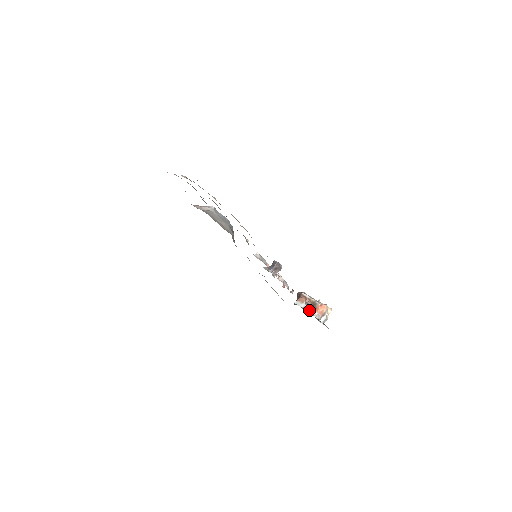
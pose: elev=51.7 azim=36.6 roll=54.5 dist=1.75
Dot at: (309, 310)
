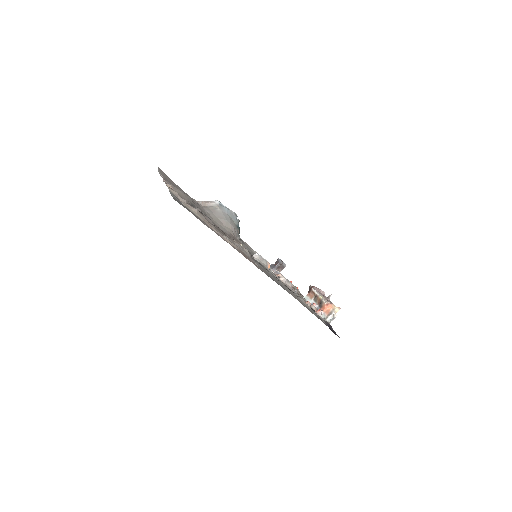
Dot at: (315, 308)
